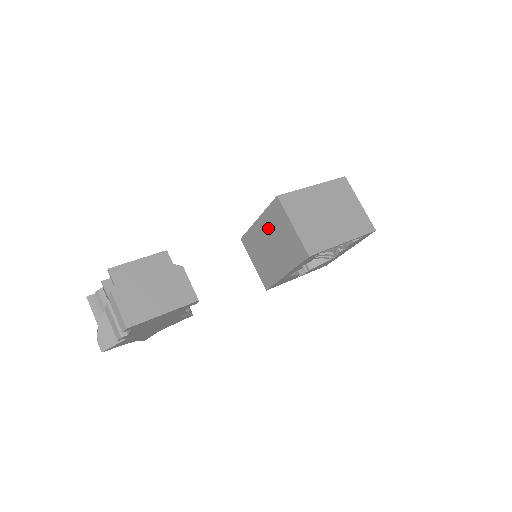
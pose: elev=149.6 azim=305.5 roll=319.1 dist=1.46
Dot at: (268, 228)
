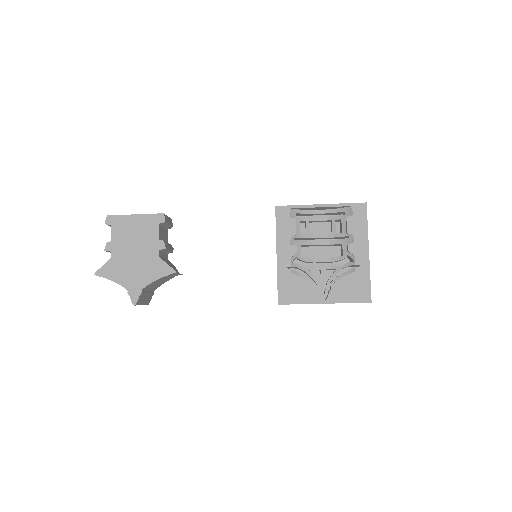
Dot at: occluded
